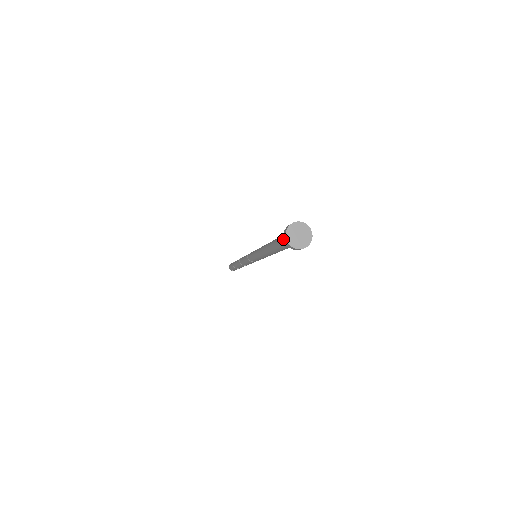
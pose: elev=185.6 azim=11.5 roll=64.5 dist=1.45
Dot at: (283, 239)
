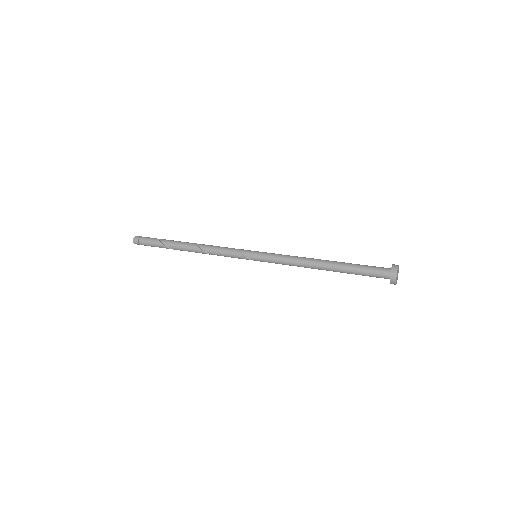
Dot at: (375, 268)
